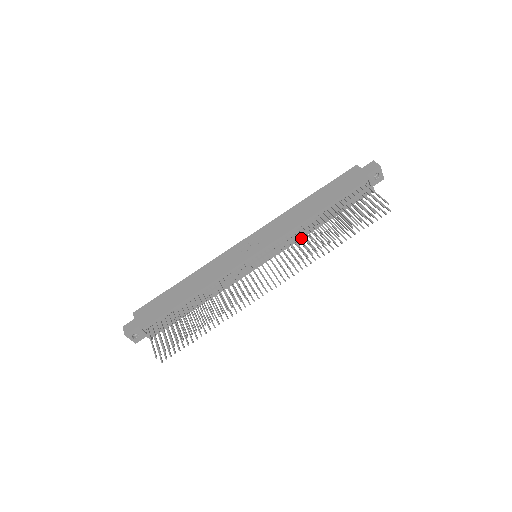
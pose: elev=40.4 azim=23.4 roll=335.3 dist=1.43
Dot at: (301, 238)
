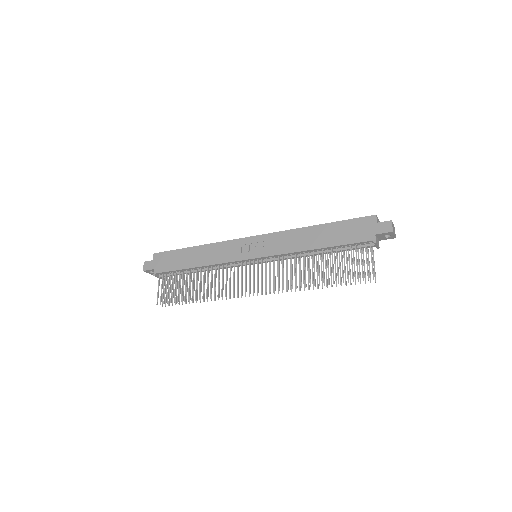
Dot at: occluded
